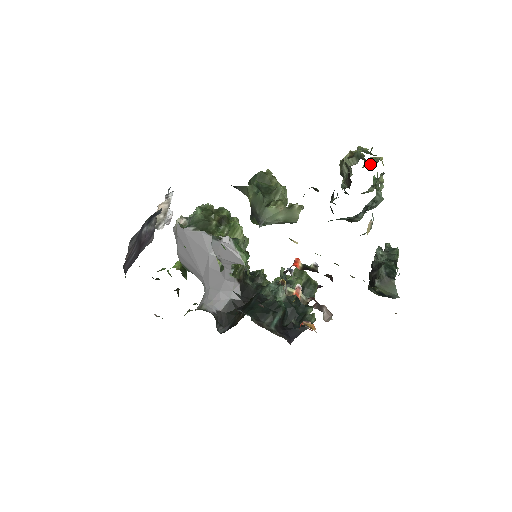
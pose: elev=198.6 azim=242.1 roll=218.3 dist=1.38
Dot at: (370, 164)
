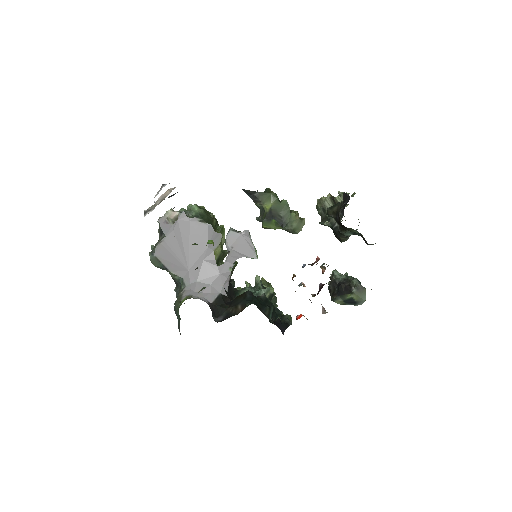
Dot at: occluded
